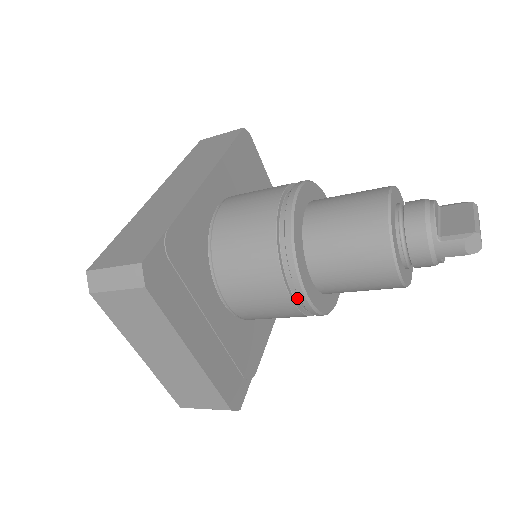
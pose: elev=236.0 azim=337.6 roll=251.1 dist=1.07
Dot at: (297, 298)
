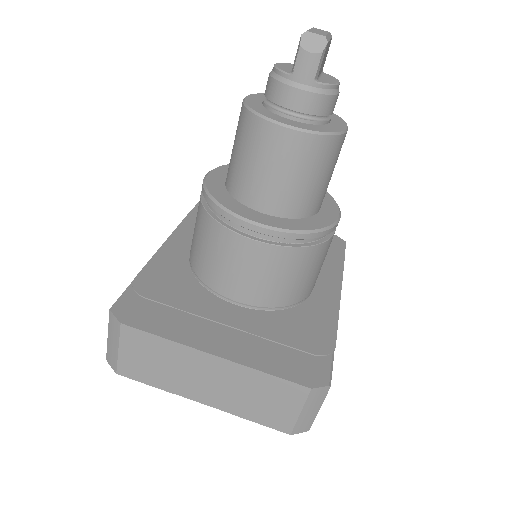
Dot at: (266, 238)
